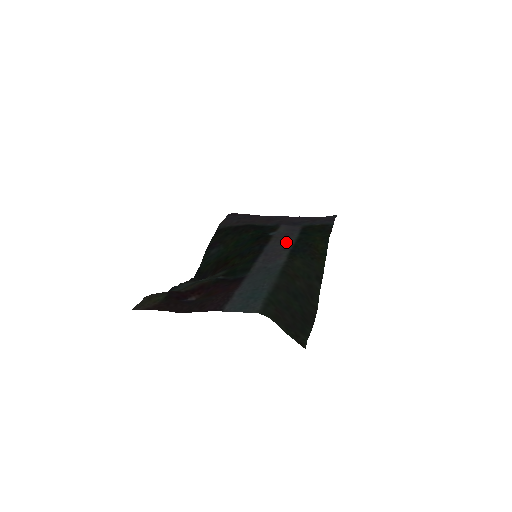
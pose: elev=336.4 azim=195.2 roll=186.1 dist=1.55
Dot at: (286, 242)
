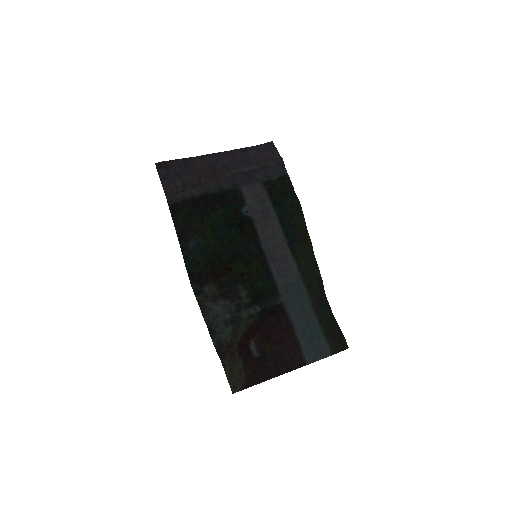
Dot at: (274, 229)
